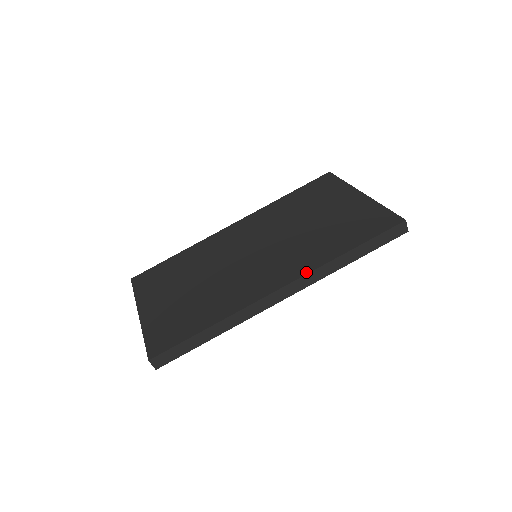
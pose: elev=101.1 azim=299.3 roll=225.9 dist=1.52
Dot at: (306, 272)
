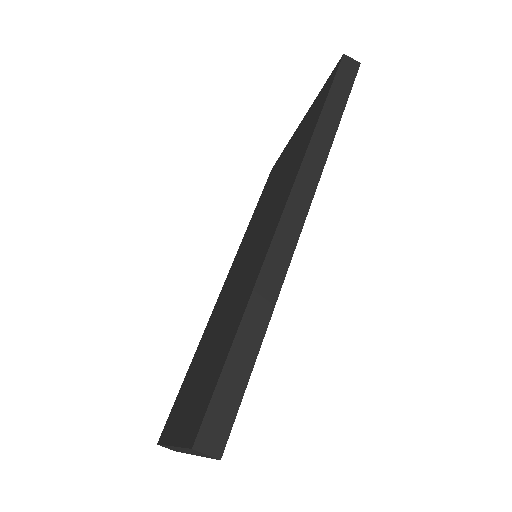
Dot at: (297, 170)
